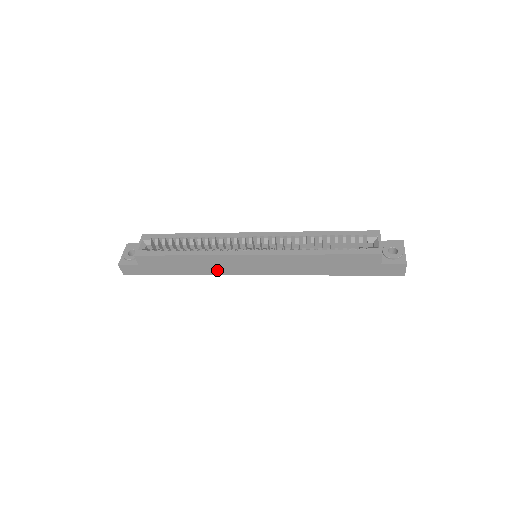
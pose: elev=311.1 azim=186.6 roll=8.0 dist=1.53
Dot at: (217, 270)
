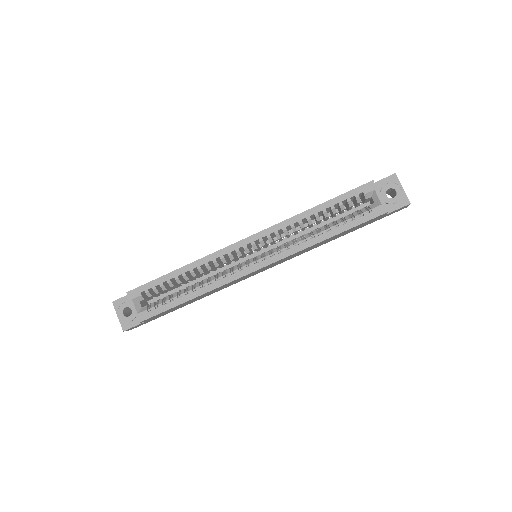
Dot at: (225, 287)
